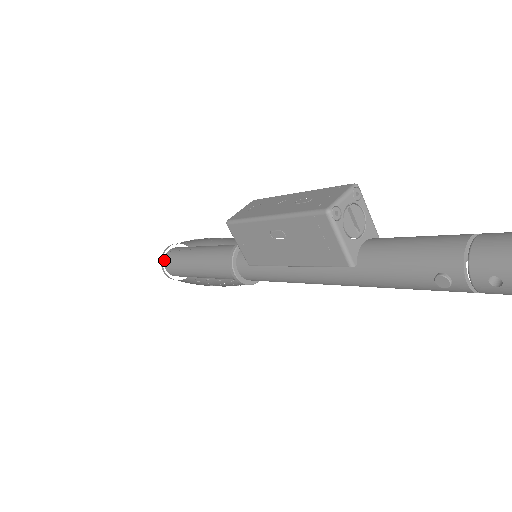
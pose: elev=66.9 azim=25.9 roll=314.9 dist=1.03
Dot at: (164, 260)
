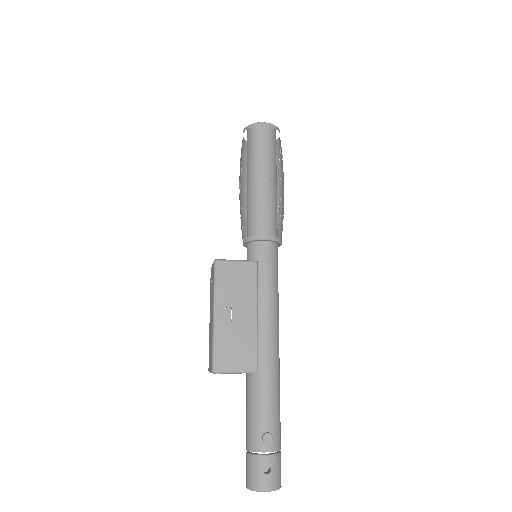
Dot at: occluded
